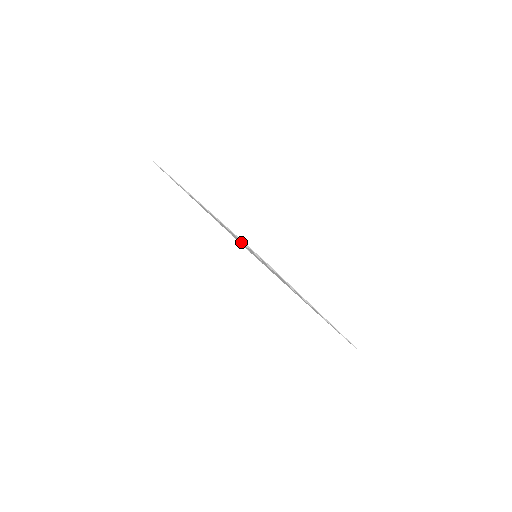
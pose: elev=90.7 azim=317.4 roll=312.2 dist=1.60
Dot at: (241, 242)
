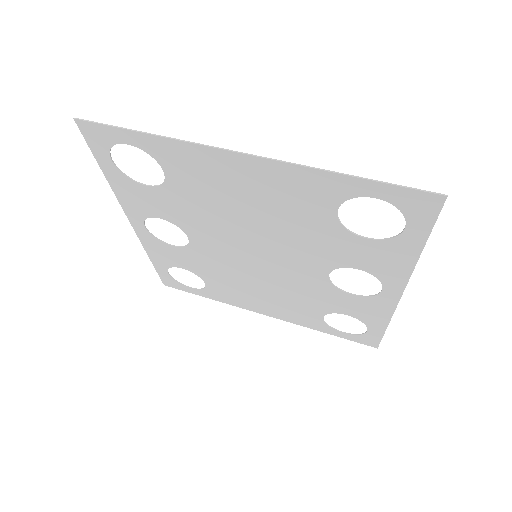
Dot at: (288, 219)
